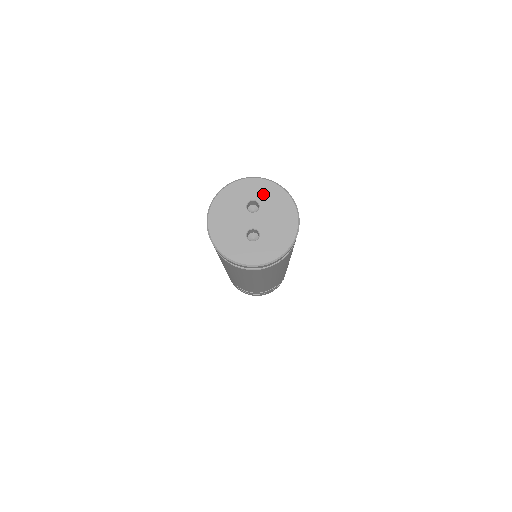
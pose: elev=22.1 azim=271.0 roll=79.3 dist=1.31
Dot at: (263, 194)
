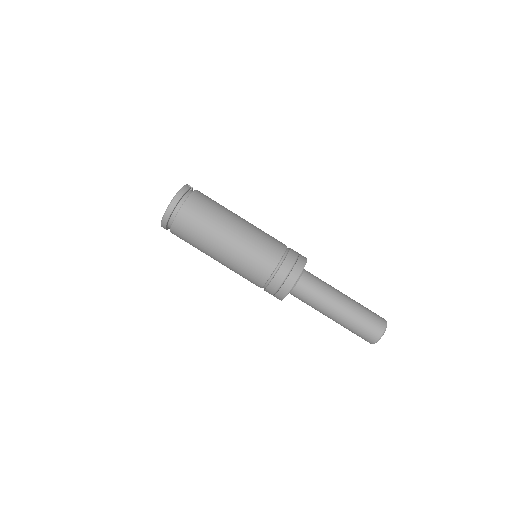
Dot at: occluded
